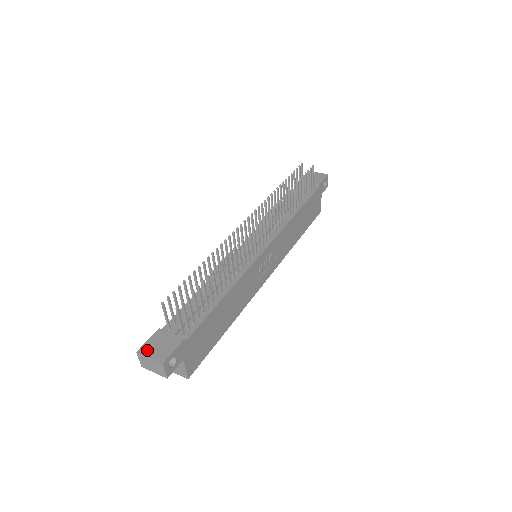
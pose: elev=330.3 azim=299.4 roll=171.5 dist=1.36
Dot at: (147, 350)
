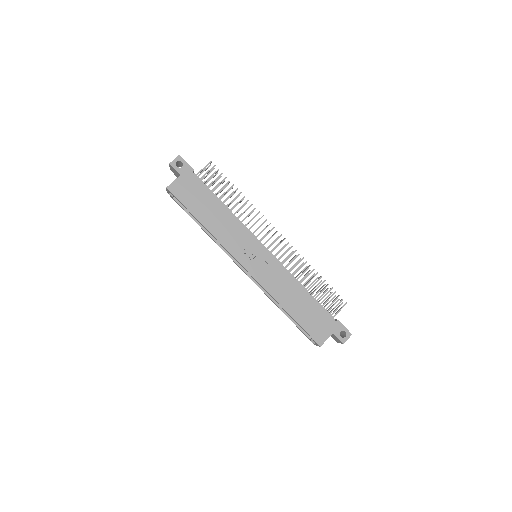
Dot at: occluded
